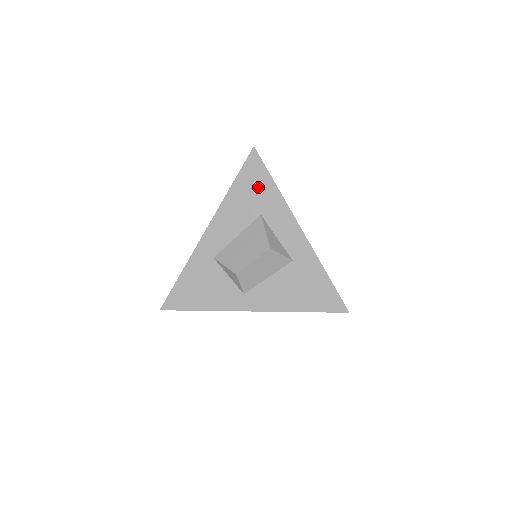
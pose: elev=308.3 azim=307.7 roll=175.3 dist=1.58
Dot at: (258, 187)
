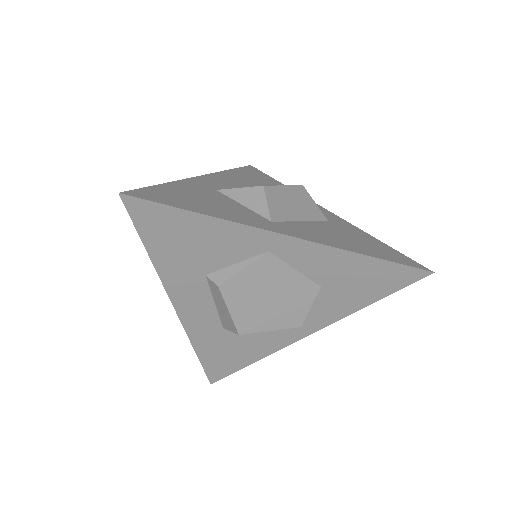
Dot at: (263, 179)
